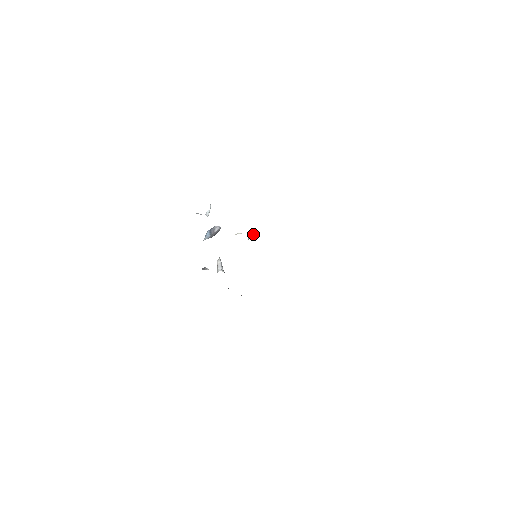
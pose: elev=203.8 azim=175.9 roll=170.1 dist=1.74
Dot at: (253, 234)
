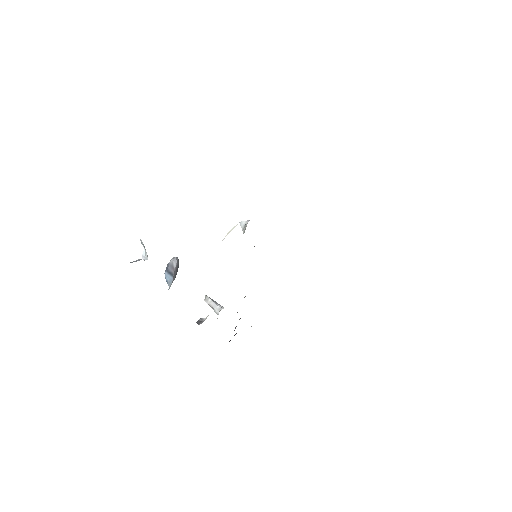
Dot at: (245, 222)
